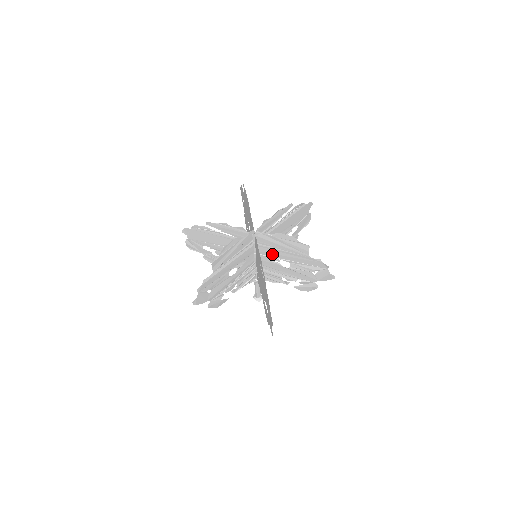
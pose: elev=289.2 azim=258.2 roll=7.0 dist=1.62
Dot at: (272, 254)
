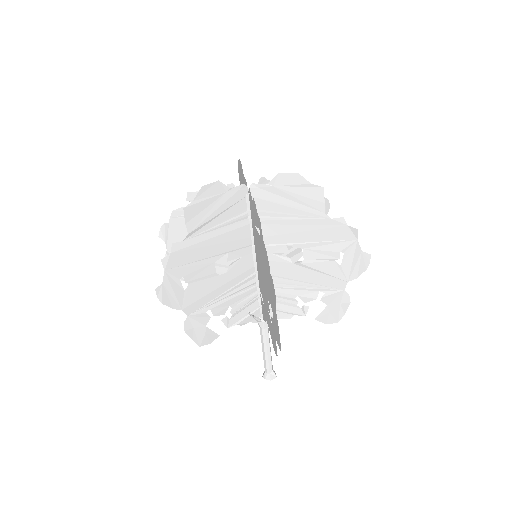
Dot at: (276, 237)
